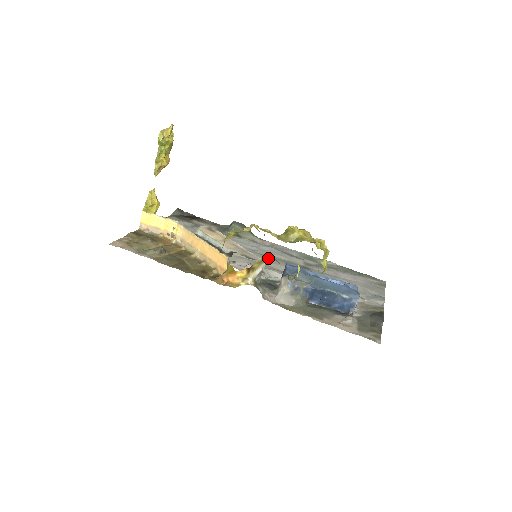
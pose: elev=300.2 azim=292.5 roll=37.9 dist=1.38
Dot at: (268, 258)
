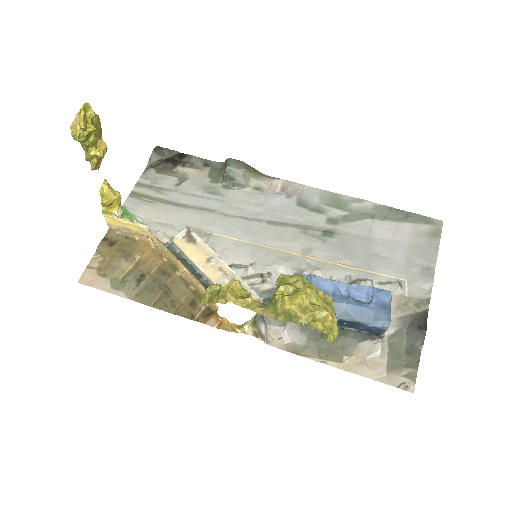
Dot at: (277, 229)
